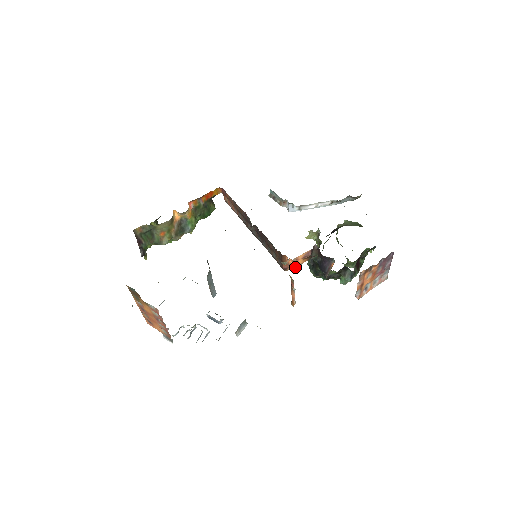
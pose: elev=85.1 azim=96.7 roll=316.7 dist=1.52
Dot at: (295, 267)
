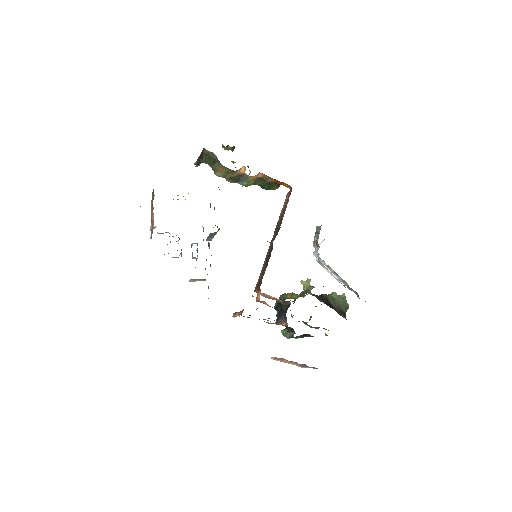
Dot at: (264, 296)
